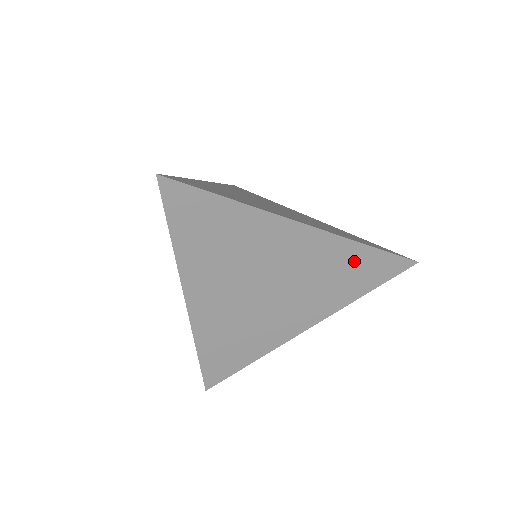
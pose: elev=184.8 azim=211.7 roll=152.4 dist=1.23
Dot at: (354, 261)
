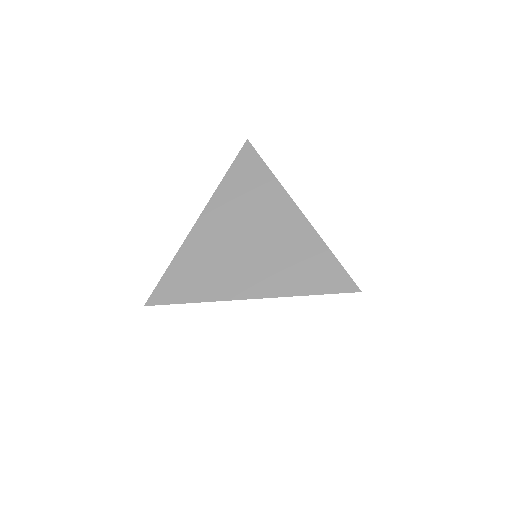
Dot at: (315, 257)
